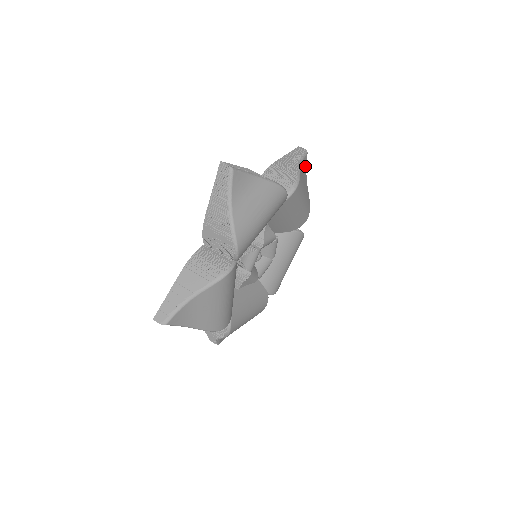
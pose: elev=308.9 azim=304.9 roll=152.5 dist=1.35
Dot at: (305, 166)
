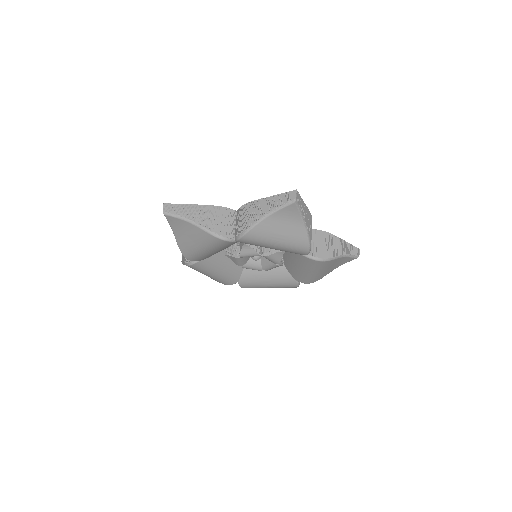
Dot at: (293, 212)
